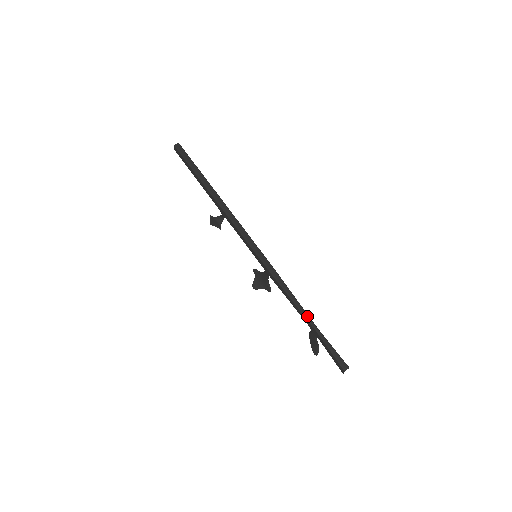
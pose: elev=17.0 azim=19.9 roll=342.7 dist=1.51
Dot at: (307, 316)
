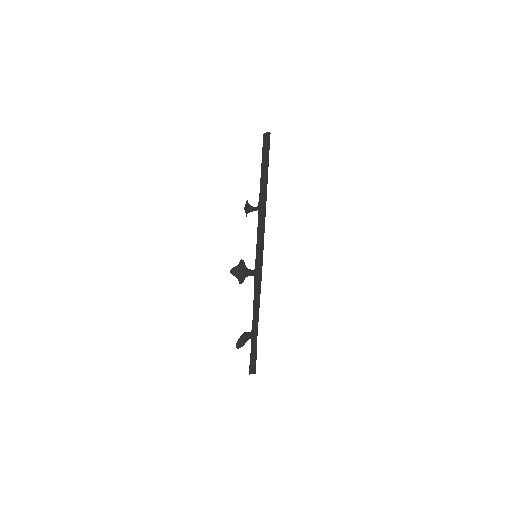
Dot at: occluded
